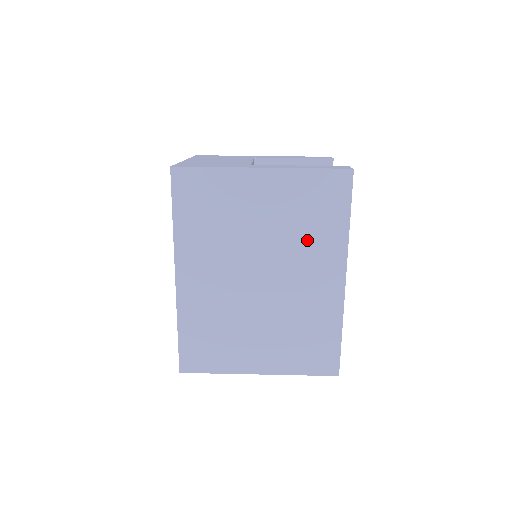
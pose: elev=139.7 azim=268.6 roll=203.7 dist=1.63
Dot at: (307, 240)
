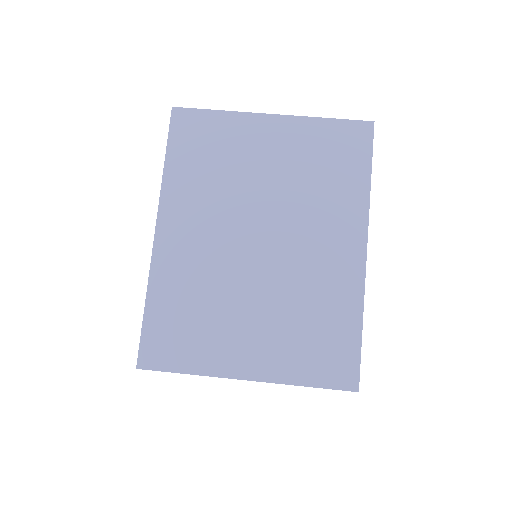
Dot at: (320, 197)
